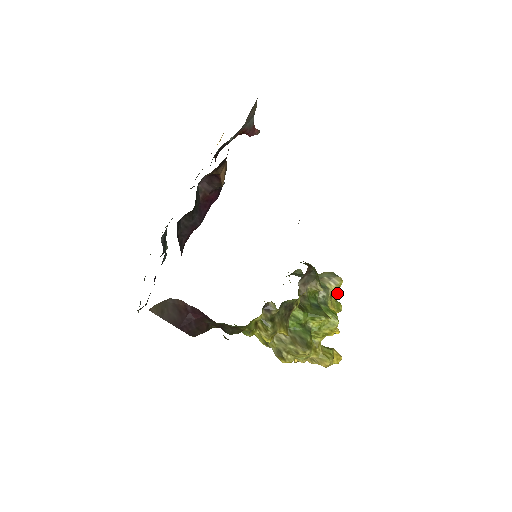
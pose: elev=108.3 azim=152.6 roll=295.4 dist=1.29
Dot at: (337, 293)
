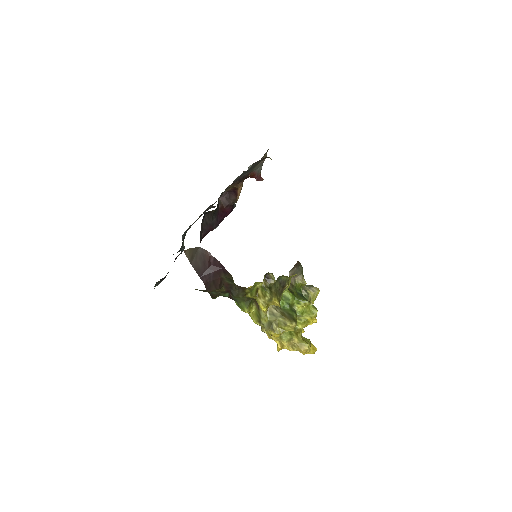
Dot at: (315, 299)
